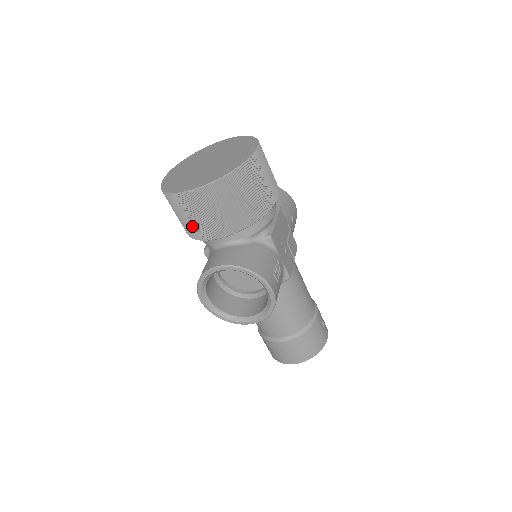
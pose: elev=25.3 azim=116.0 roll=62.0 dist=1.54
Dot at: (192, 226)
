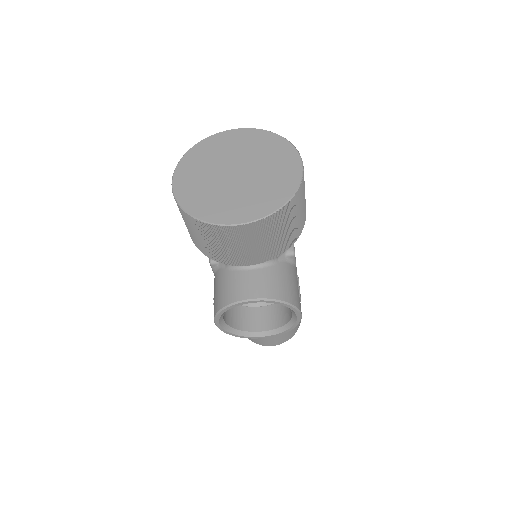
Dot at: (218, 252)
